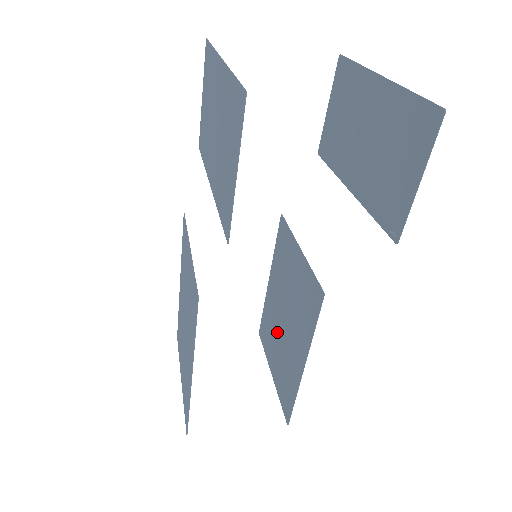
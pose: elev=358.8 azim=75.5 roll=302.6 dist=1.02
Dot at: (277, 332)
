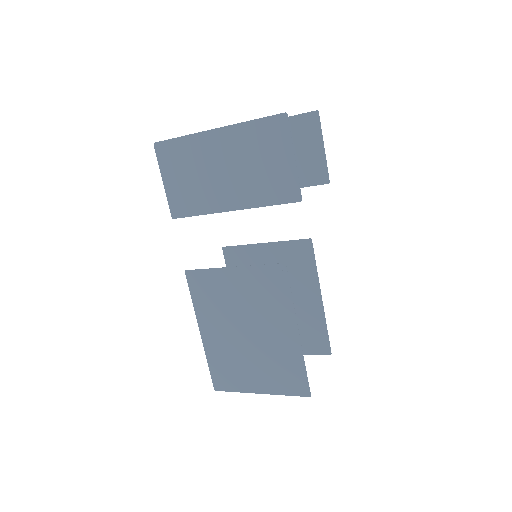
Dot at: occluded
